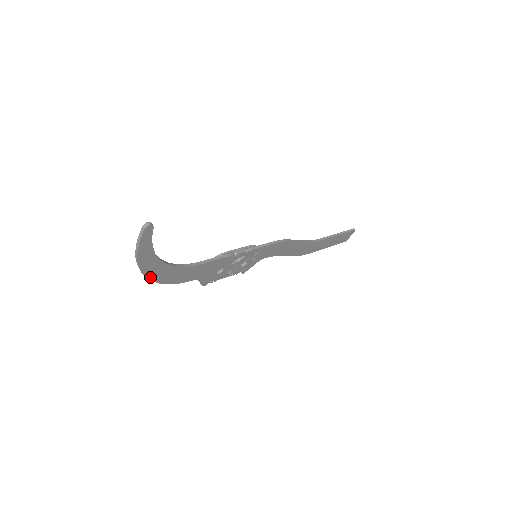
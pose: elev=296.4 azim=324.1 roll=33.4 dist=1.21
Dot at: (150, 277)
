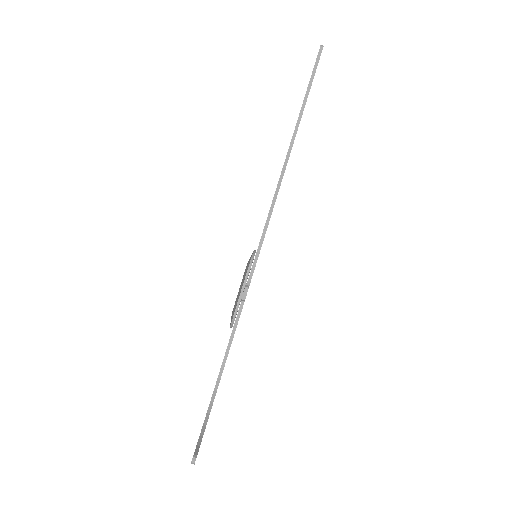
Dot at: occluded
